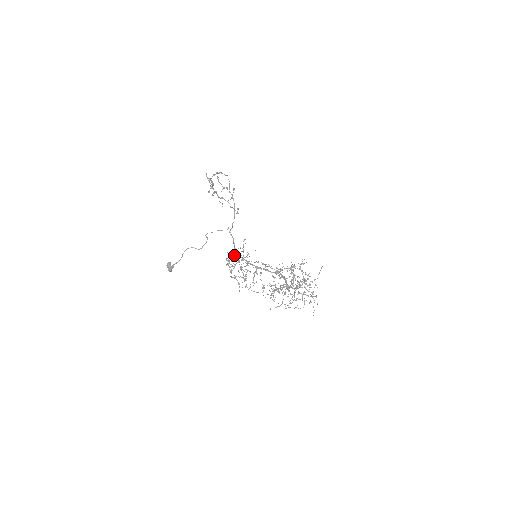
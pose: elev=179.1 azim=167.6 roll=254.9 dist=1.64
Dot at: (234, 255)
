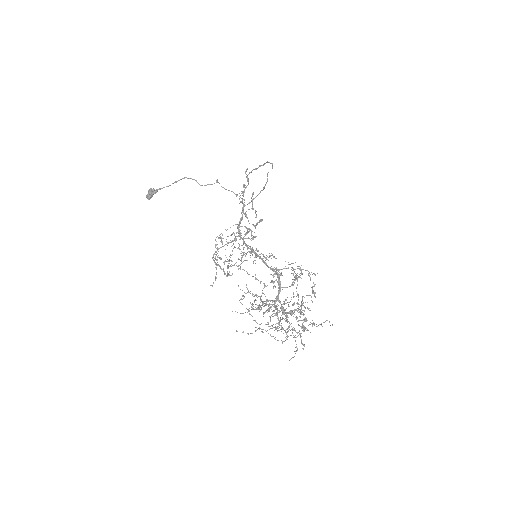
Dot at: occluded
